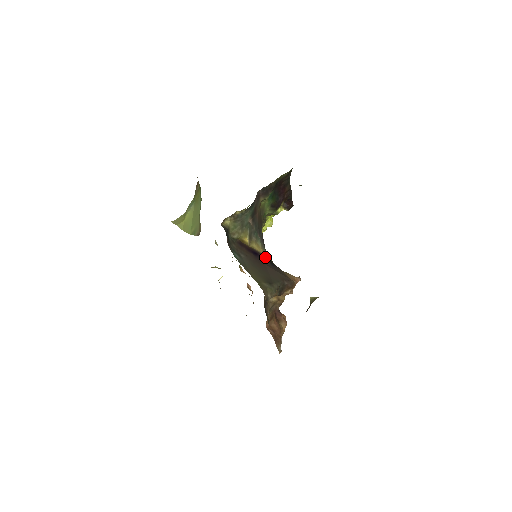
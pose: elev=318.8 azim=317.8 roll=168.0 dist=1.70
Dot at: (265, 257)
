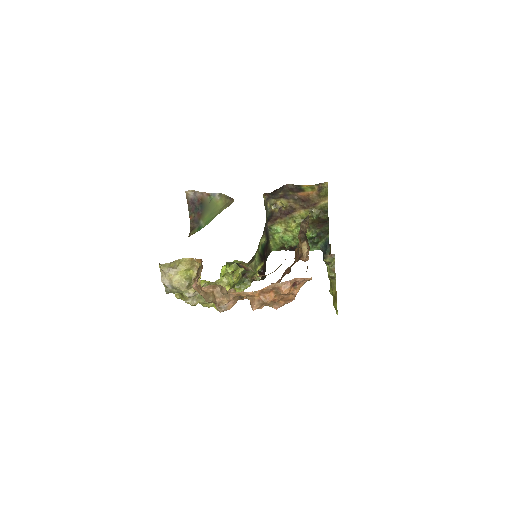
Dot at: occluded
